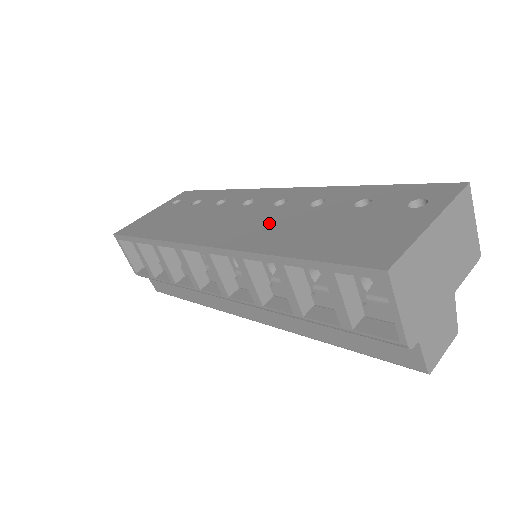
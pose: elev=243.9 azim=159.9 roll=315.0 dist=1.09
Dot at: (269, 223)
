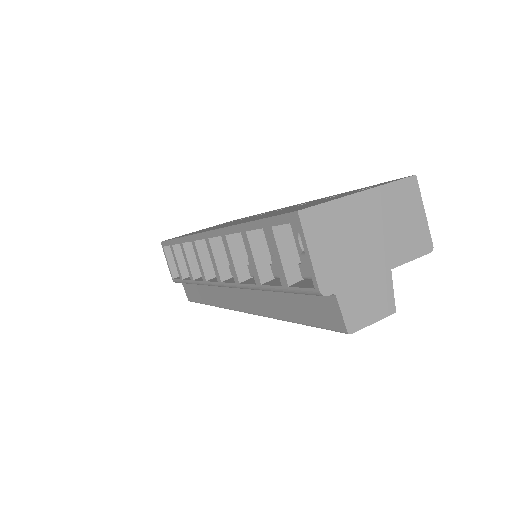
Dot at: (259, 216)
